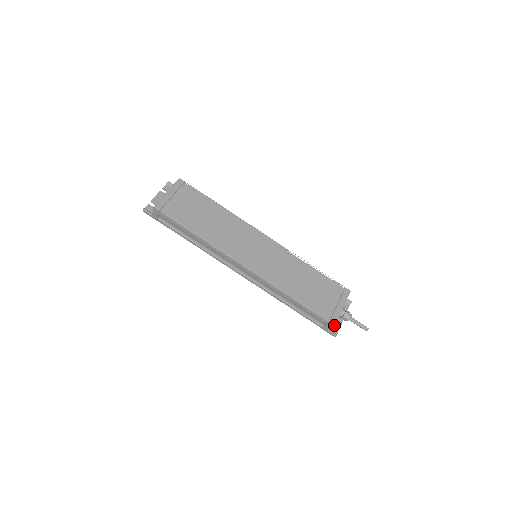
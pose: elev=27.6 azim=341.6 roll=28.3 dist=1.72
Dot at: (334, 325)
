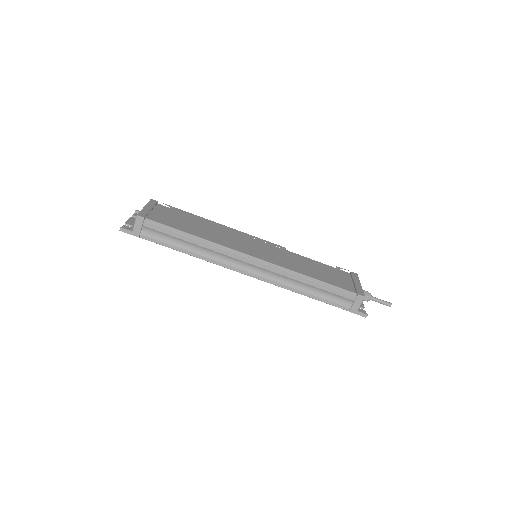
Dot at: (364, 296)
